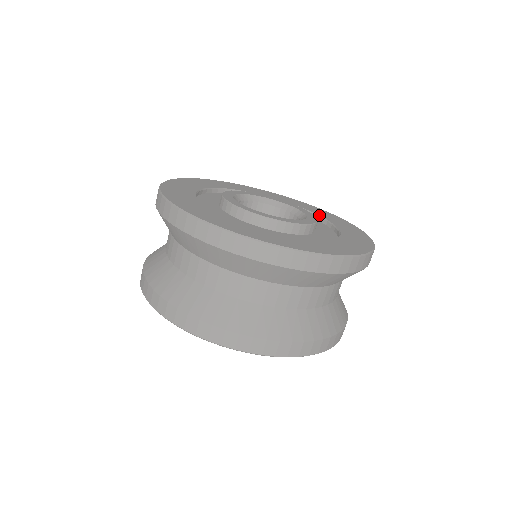
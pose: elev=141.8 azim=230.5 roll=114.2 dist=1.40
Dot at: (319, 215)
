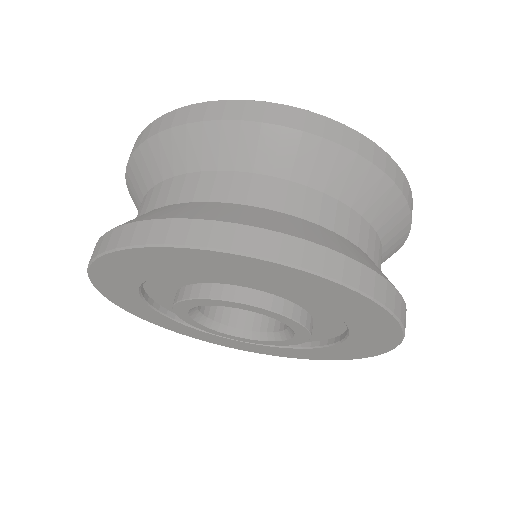
Dot at: occluded
